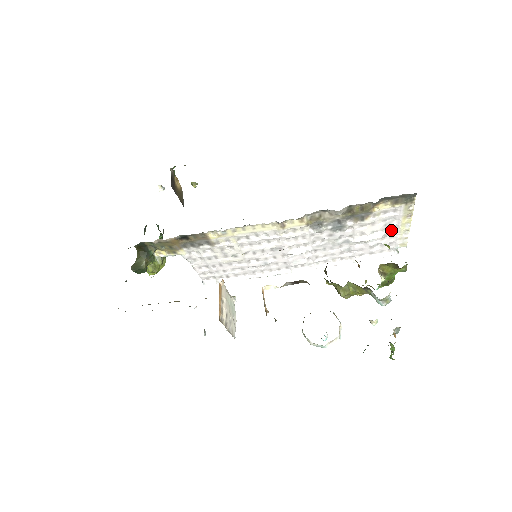
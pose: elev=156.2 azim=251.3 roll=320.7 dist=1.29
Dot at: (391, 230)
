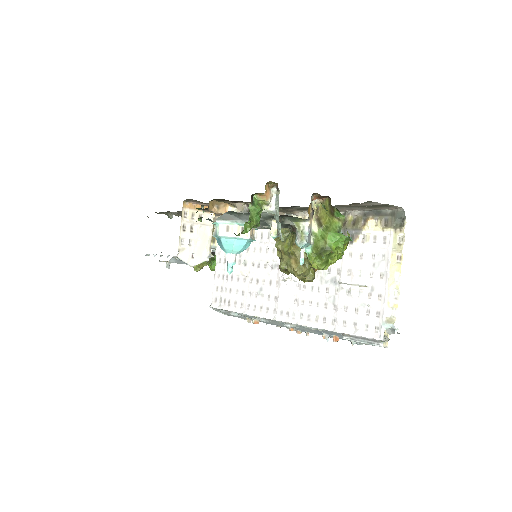
Dot at: (380, 282)
